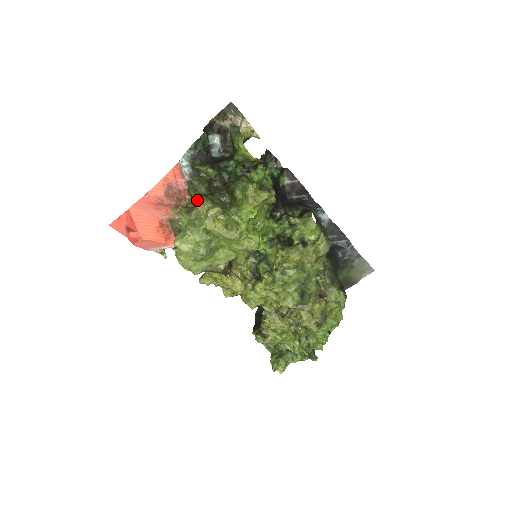
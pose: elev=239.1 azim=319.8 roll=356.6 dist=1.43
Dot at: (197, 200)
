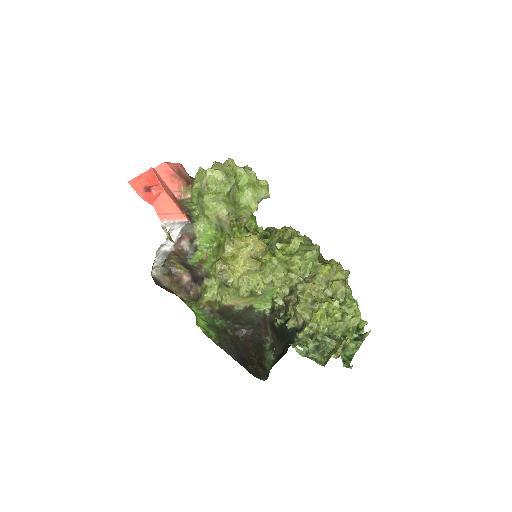
Dot at: occluded
